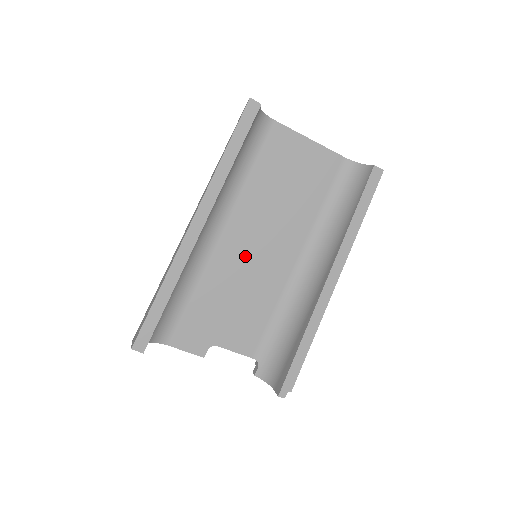
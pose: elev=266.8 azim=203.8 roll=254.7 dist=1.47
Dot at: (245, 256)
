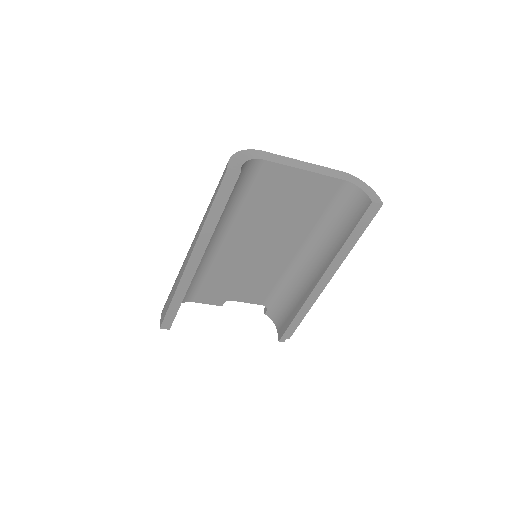
Dot at: (247, 254)
